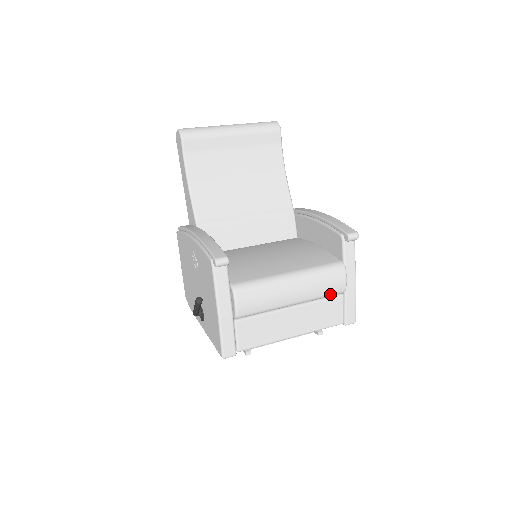
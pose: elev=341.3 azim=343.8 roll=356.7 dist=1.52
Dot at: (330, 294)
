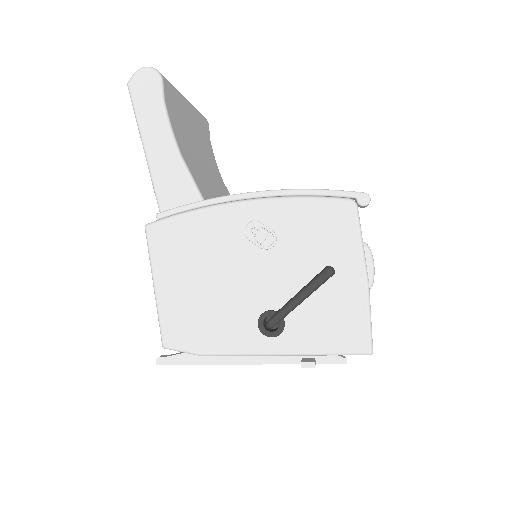
Dot at: occluded
